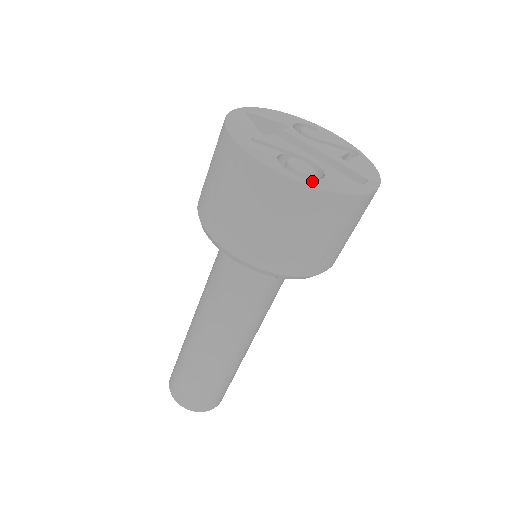
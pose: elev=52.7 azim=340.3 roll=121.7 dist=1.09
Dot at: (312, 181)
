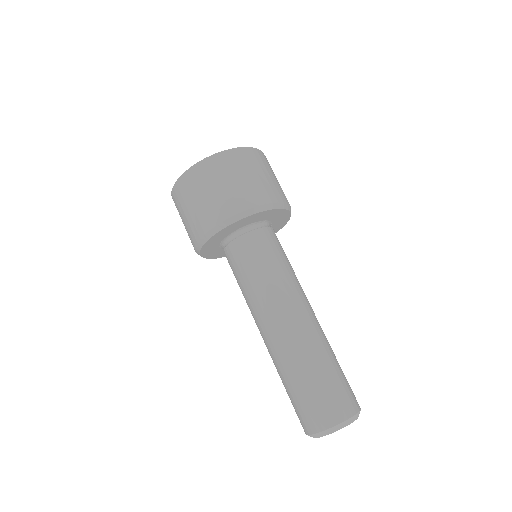
Dot at: occluded
